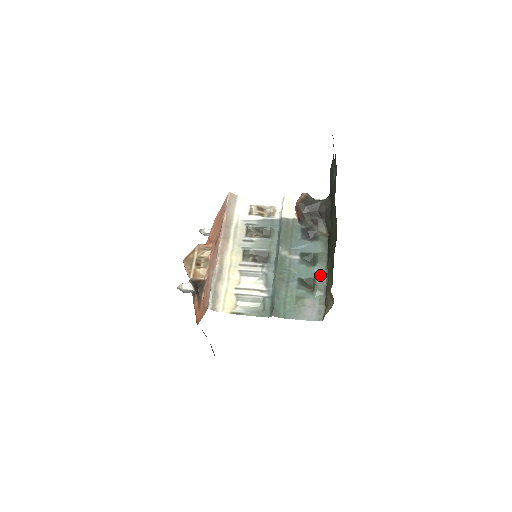
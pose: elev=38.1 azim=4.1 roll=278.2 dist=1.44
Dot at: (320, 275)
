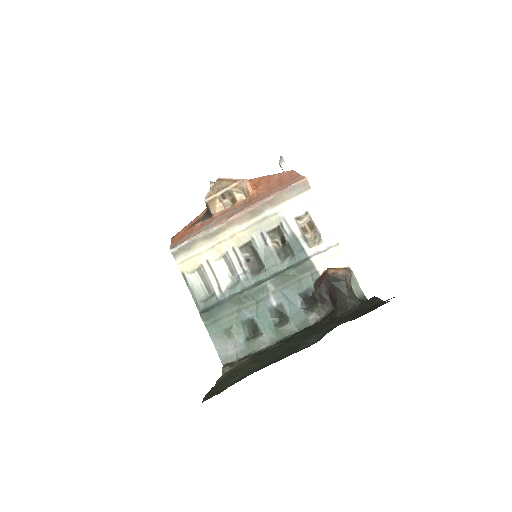
Dot at: (268, 337)
